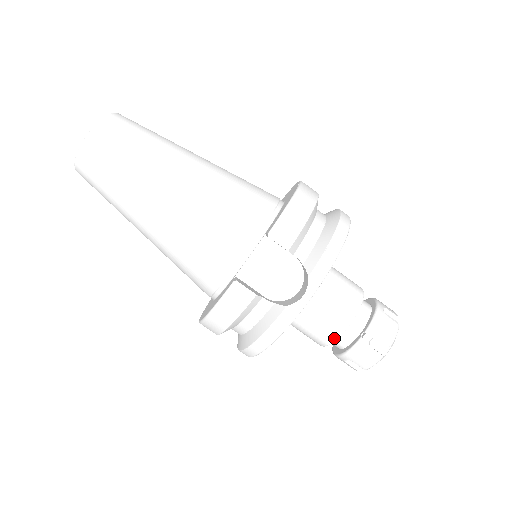
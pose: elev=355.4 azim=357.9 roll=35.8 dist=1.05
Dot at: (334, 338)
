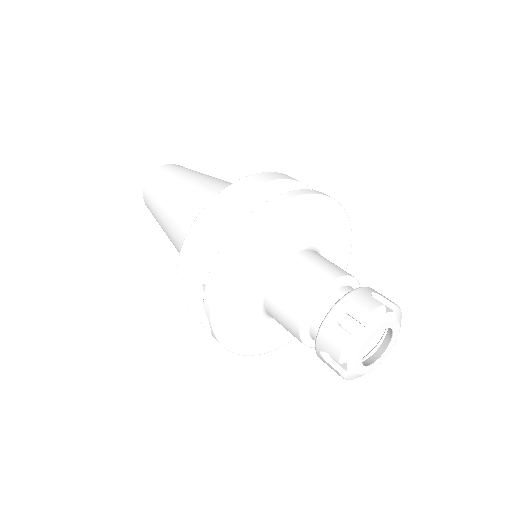
Dot at: (304, 344)
